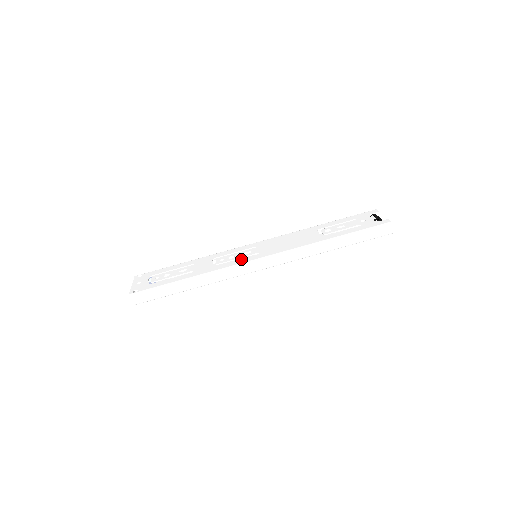
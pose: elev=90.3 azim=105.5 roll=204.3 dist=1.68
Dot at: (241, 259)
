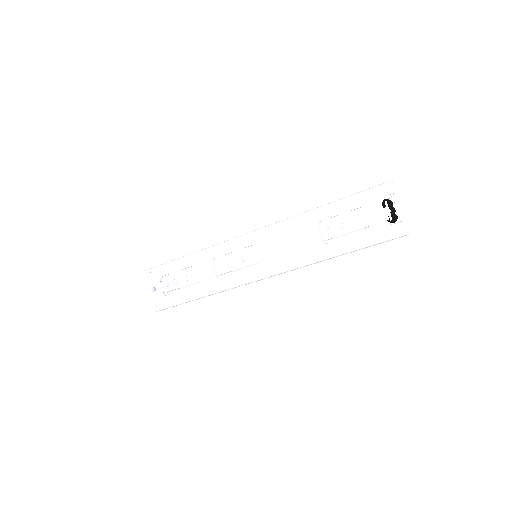
Dot at: (243, 273)
